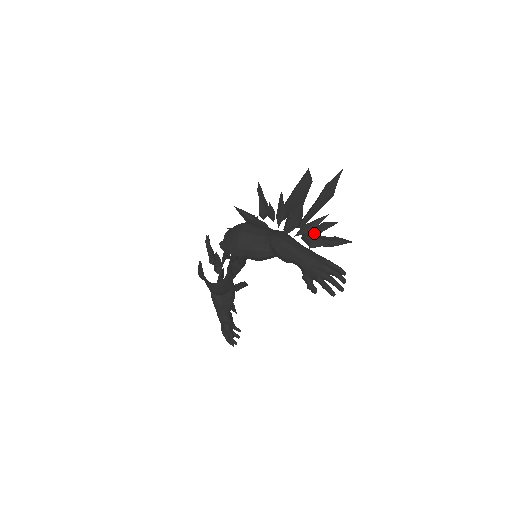
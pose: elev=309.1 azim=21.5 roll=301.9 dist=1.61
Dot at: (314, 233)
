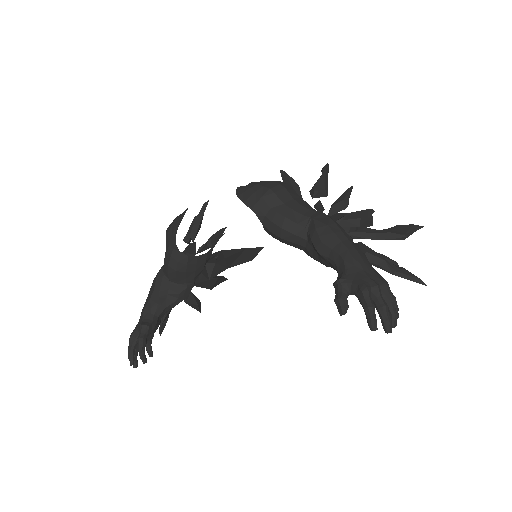
Dot at: occluded
